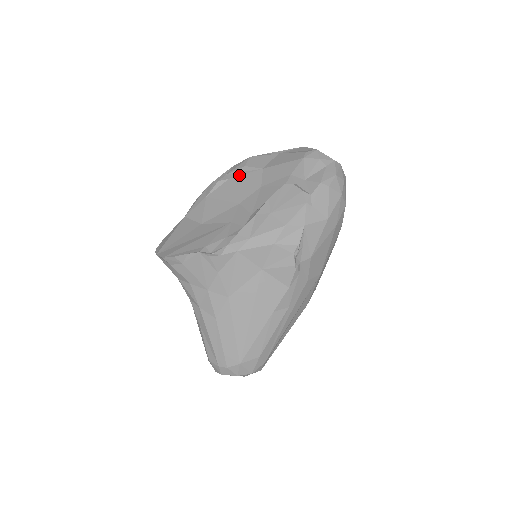
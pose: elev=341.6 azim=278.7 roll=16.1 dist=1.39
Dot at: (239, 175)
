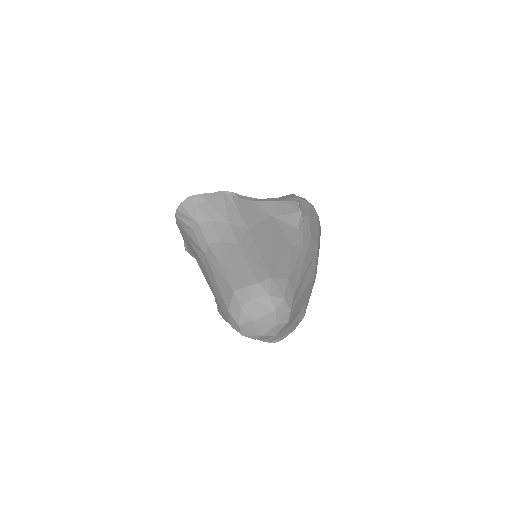
Dot at: occluded
